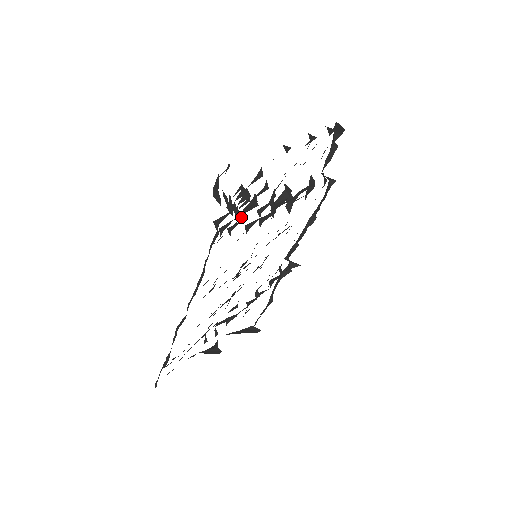
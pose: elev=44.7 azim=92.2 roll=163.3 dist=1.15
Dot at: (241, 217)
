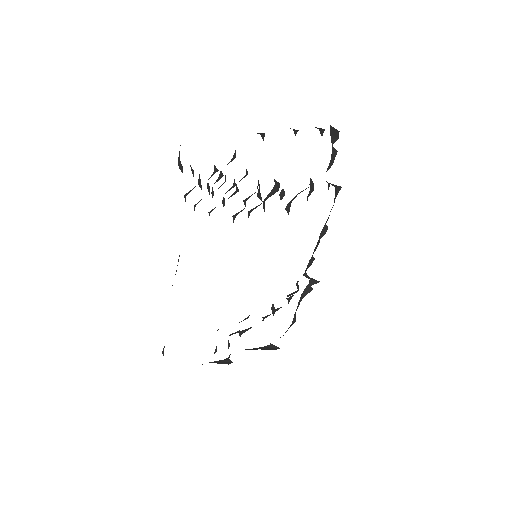
Dot at: (222, 202)
